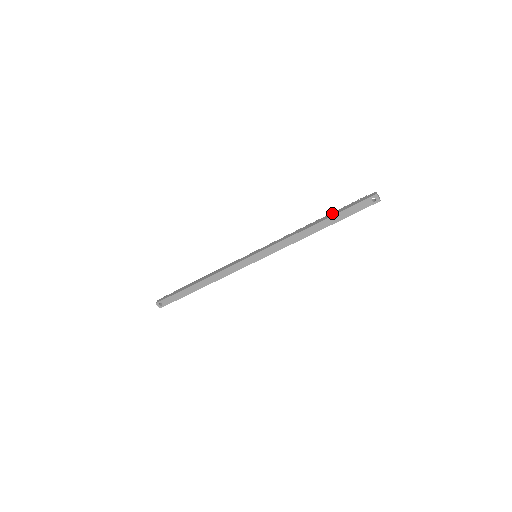
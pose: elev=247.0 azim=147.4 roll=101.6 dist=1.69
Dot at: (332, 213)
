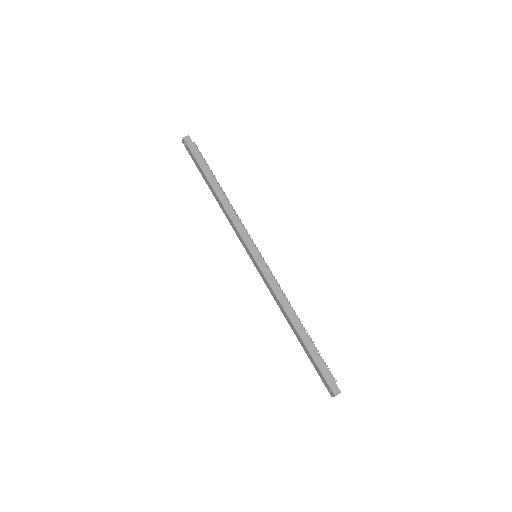
Dot at: (312, 344)
